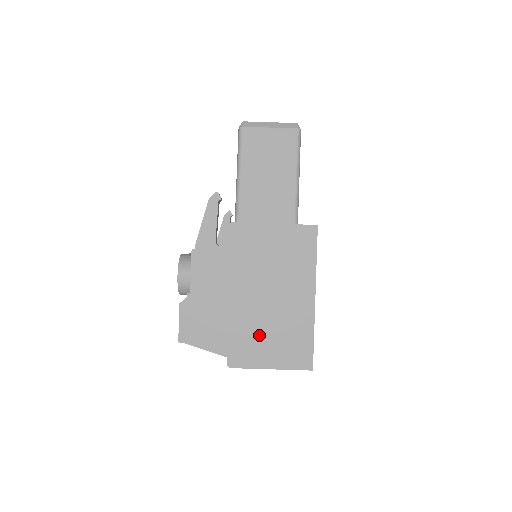
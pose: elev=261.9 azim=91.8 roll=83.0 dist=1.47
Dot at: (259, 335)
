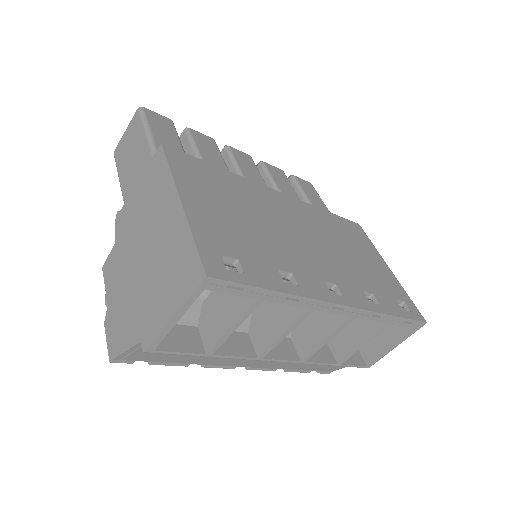
Dot at: (155, 290)
